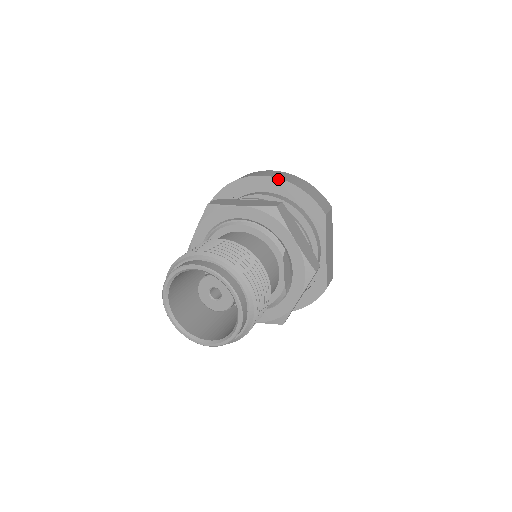
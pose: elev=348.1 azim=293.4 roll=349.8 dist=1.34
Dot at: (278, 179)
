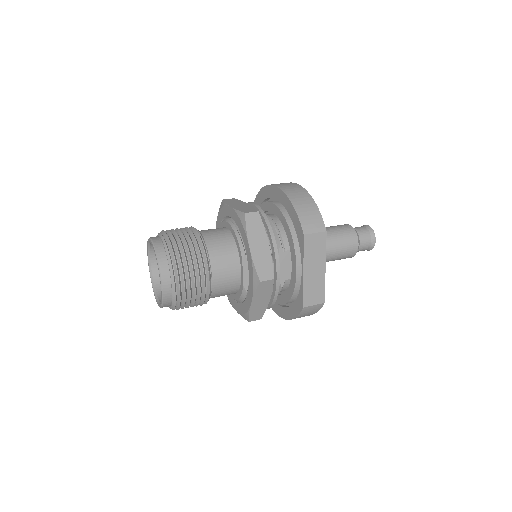
Dot at: (282, 192)
